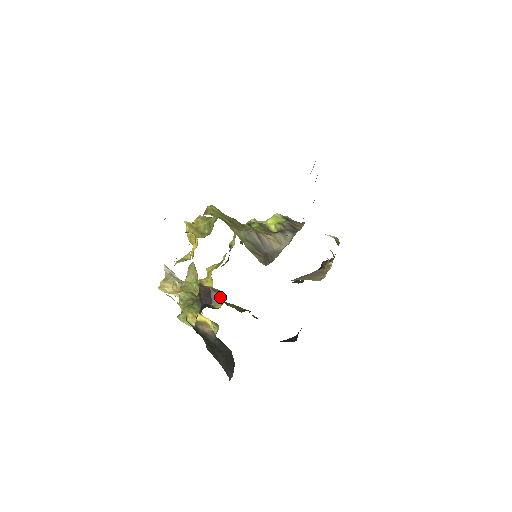
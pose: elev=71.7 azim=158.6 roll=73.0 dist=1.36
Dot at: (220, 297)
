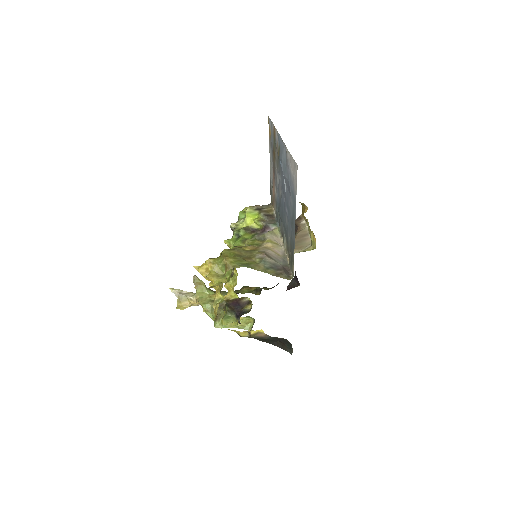
Dot at: (247, 301)
